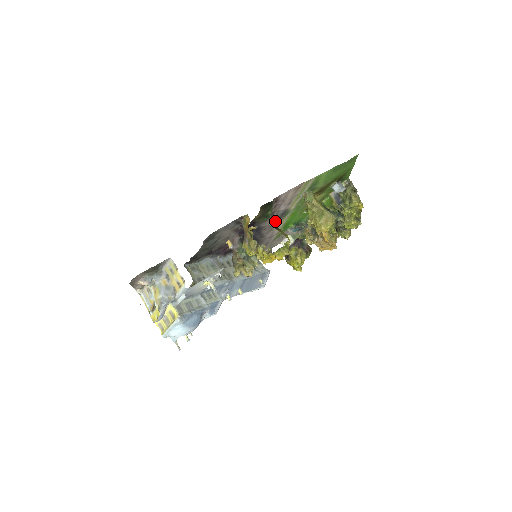
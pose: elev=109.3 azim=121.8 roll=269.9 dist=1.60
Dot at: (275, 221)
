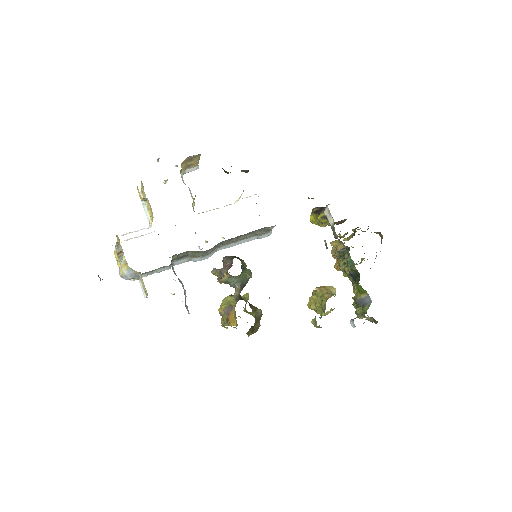
Dot at: occluded
